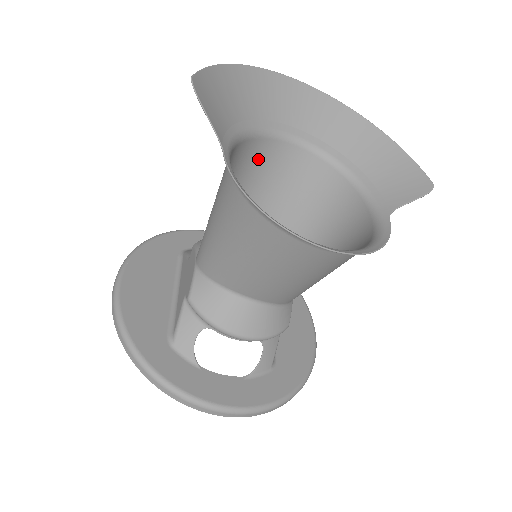
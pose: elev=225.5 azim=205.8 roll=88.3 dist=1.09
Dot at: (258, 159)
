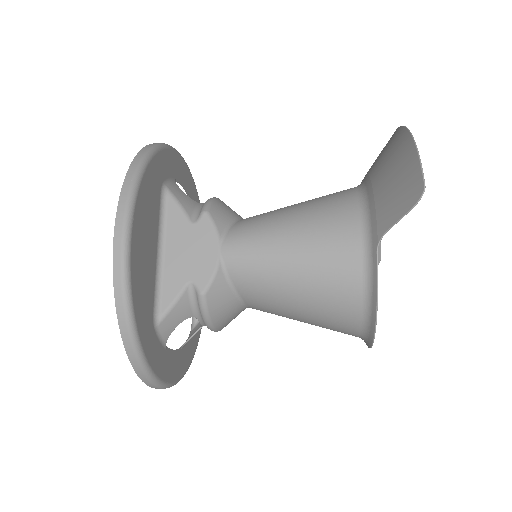
Dot at: (333, 195)
